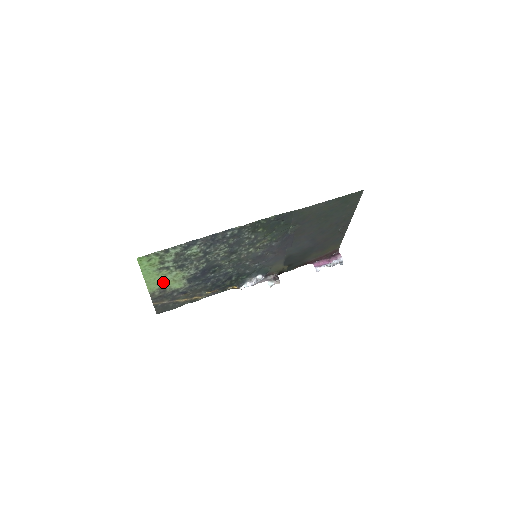
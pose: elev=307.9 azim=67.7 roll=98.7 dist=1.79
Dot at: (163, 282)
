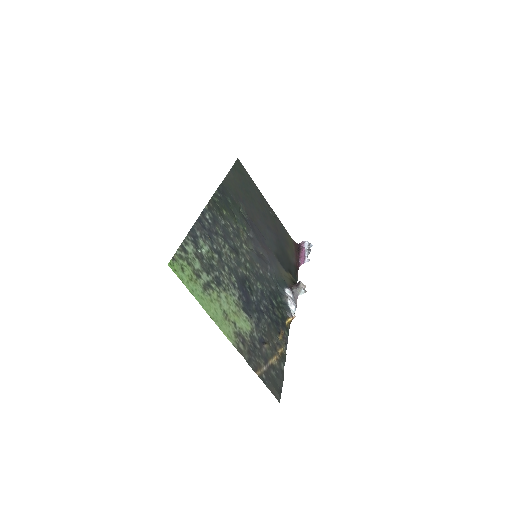
Dot at: (228, 319)
